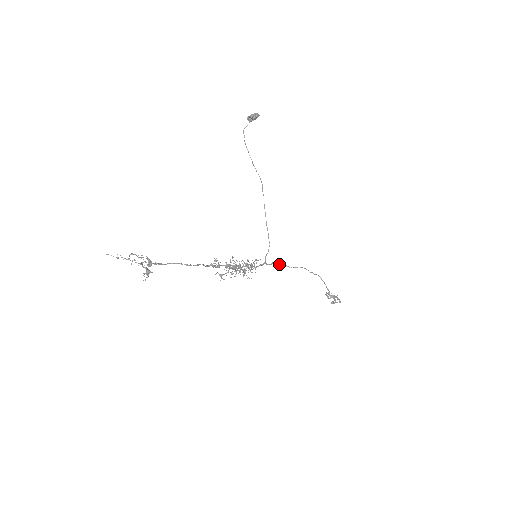
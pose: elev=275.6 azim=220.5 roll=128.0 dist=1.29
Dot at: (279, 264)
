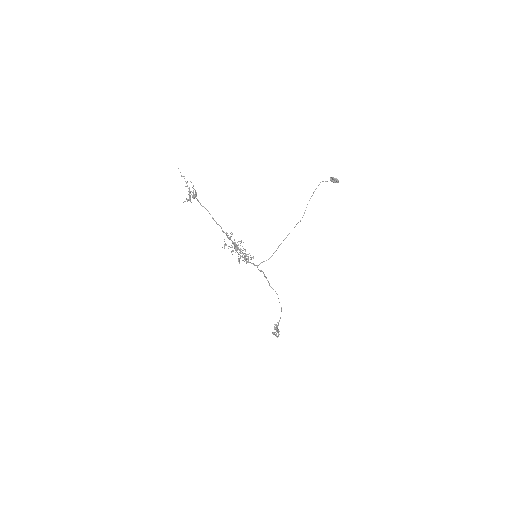
Dot at: (265, 276)
